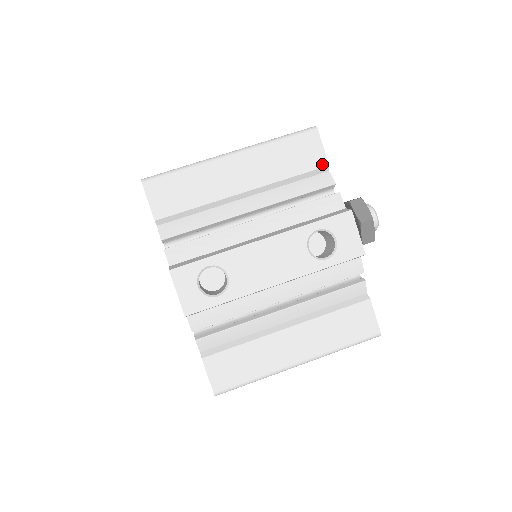
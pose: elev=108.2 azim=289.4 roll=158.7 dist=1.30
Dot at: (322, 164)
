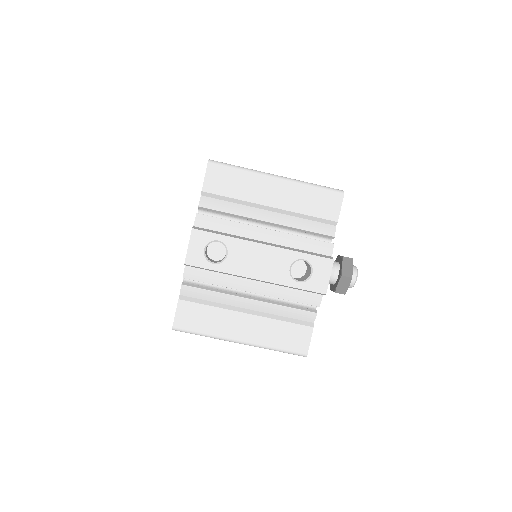
Dot at: (334, 218)
